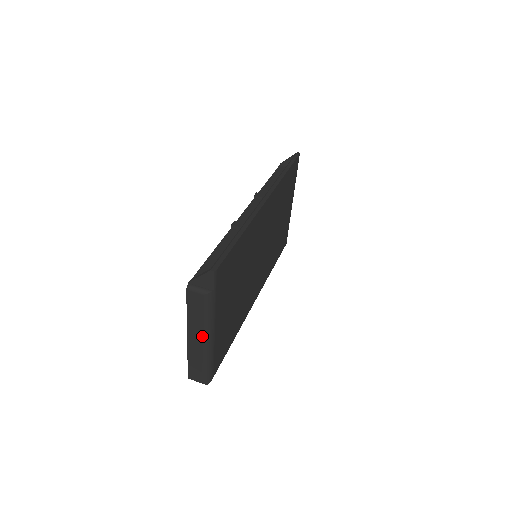
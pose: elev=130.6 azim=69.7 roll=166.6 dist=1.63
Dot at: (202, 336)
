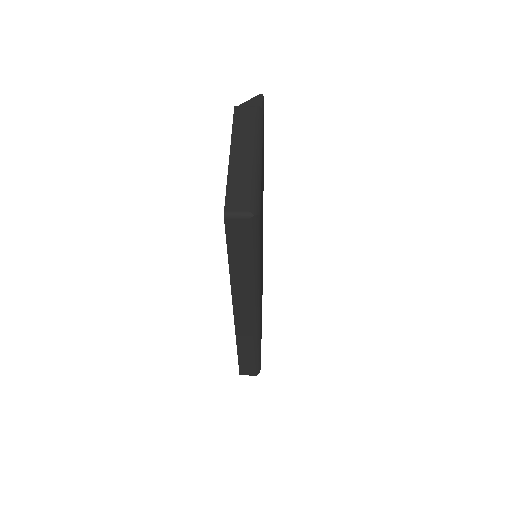
Dot at: (250, 146)
